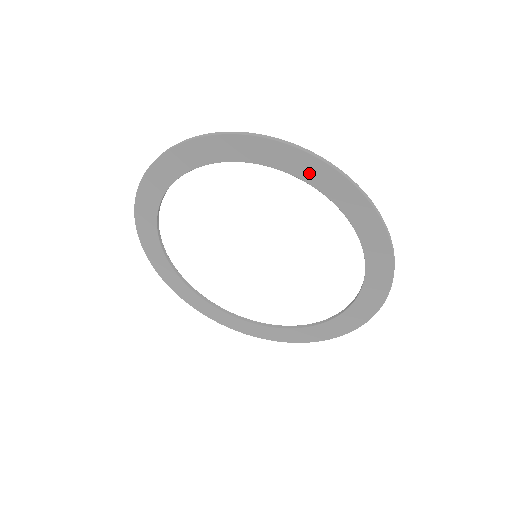
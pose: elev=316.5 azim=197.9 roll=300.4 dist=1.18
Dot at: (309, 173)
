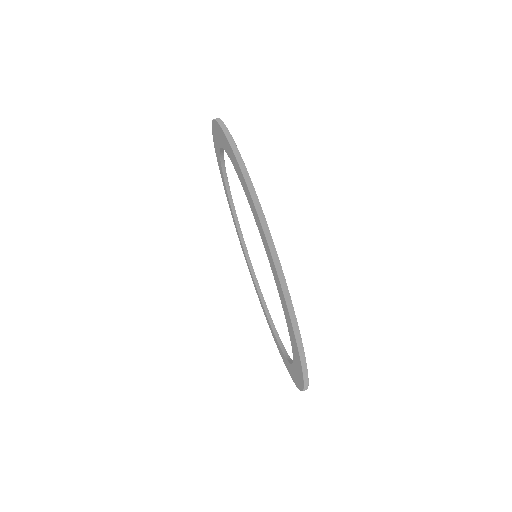
Dot at: (294, 345)
